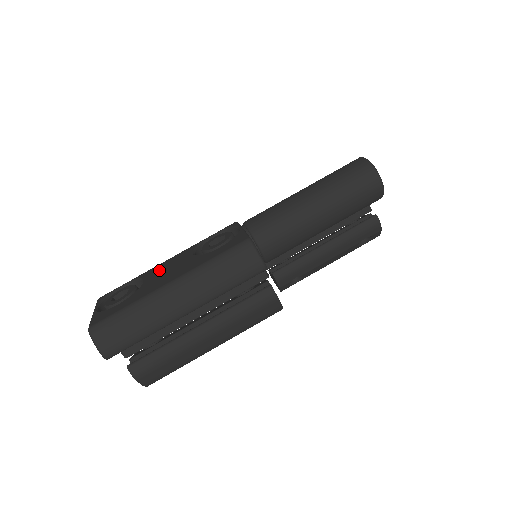
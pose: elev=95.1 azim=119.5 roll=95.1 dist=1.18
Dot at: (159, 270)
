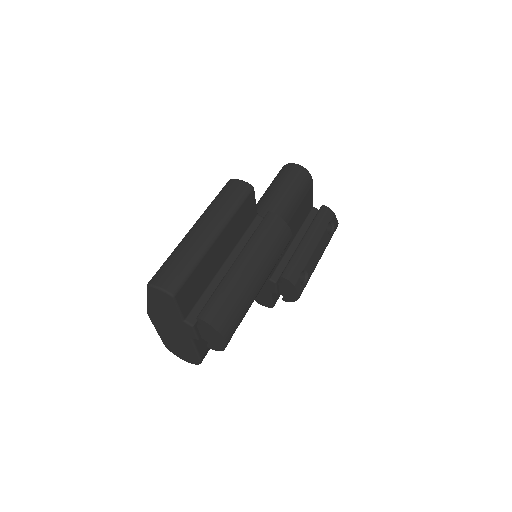
Dot at: occluded
